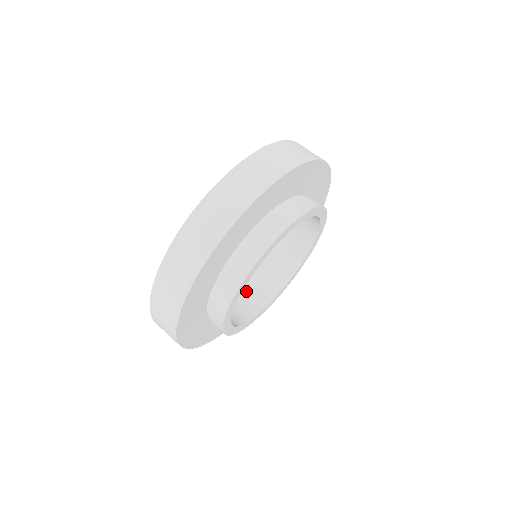
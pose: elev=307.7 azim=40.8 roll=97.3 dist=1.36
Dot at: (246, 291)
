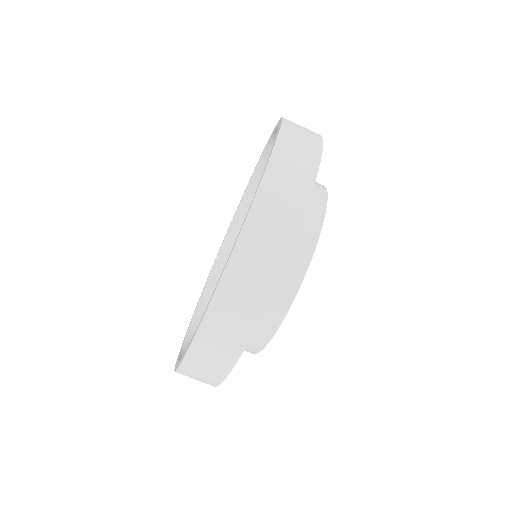
Dot at: occluded
